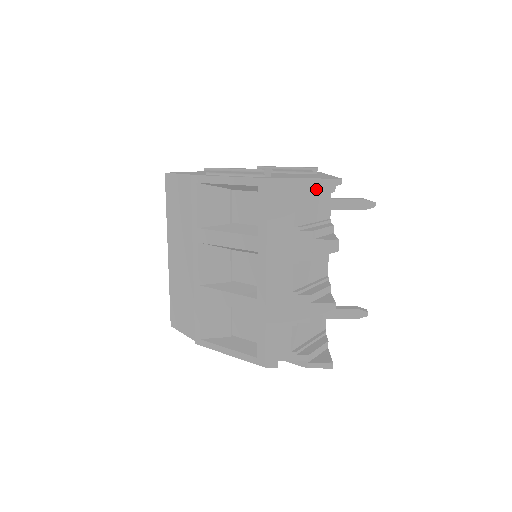
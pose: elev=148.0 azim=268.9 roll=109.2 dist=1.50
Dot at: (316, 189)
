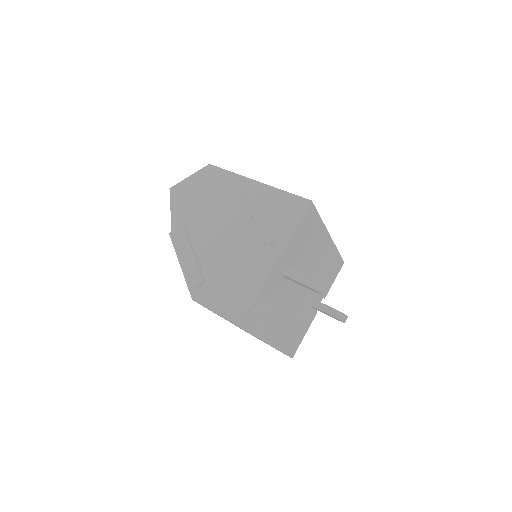
Dot at: occluded
